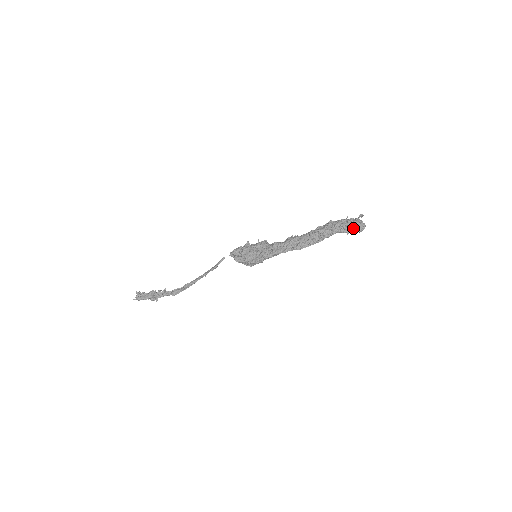
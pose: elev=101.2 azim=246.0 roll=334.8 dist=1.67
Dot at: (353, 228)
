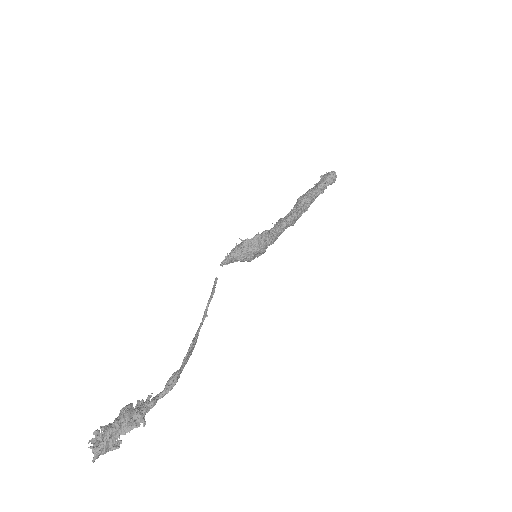
Dot at: (326, 179)
